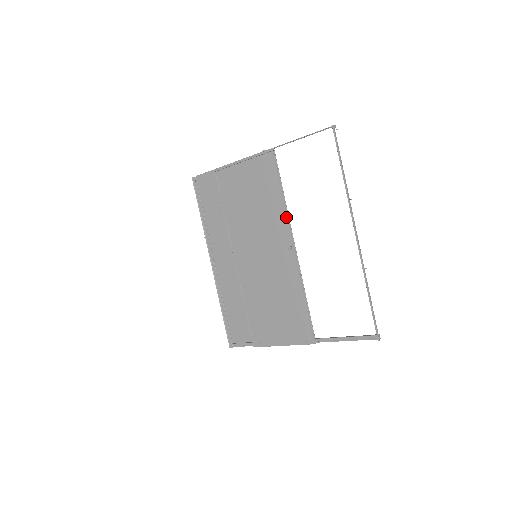
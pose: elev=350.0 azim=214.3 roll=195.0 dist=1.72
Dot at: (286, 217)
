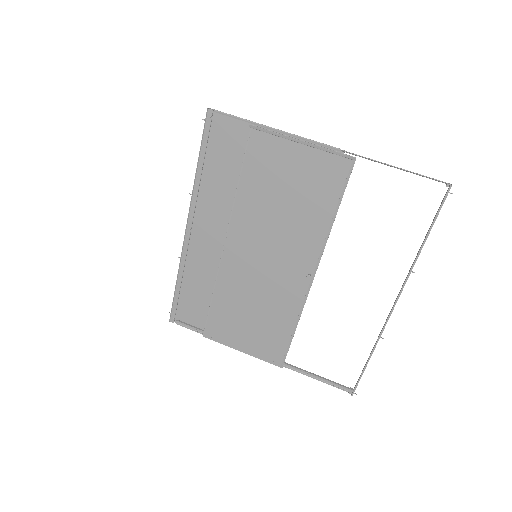
Dot at: (323, 242)
